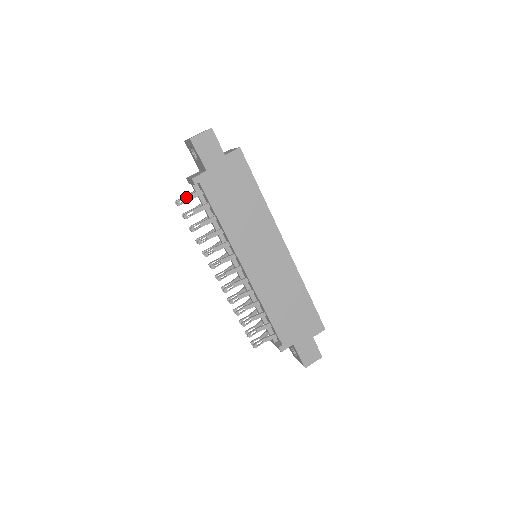
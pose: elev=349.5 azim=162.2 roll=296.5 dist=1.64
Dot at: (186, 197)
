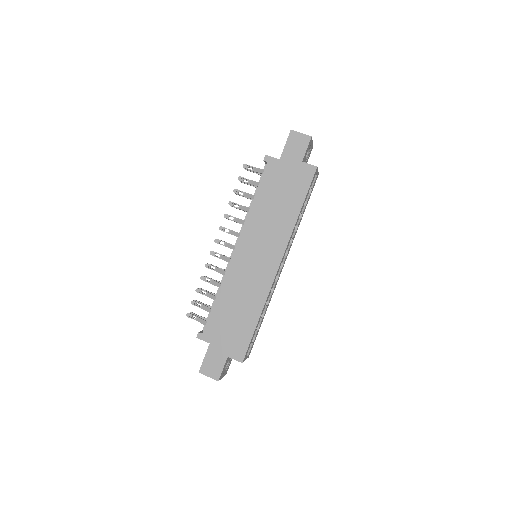
Dot at: (253, 167)
